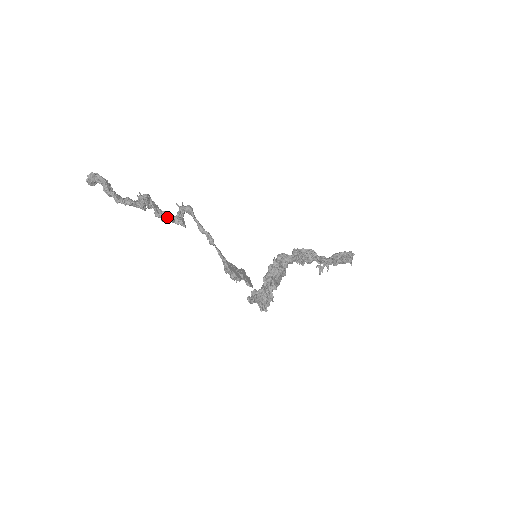
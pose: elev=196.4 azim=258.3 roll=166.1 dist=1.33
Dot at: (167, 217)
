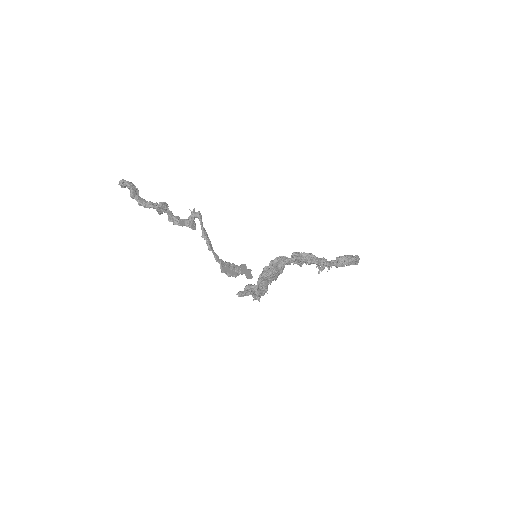
Dot at: (178, 222)
